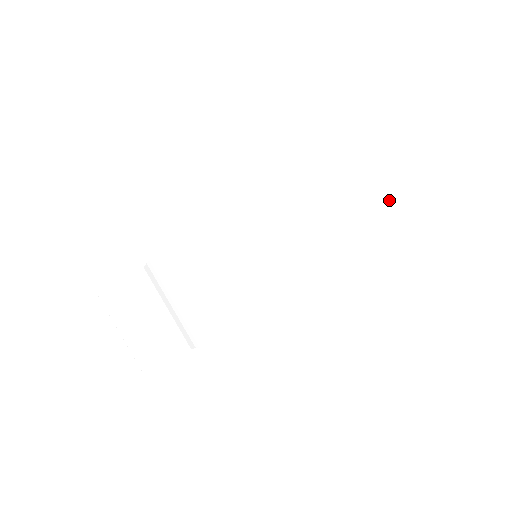
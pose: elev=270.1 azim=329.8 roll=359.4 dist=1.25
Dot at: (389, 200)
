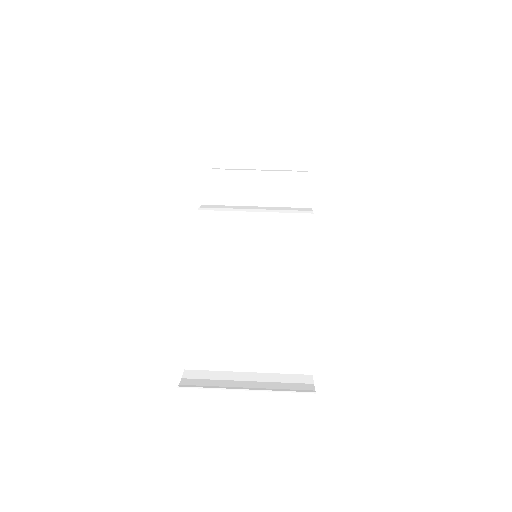
Dot at: occluded
